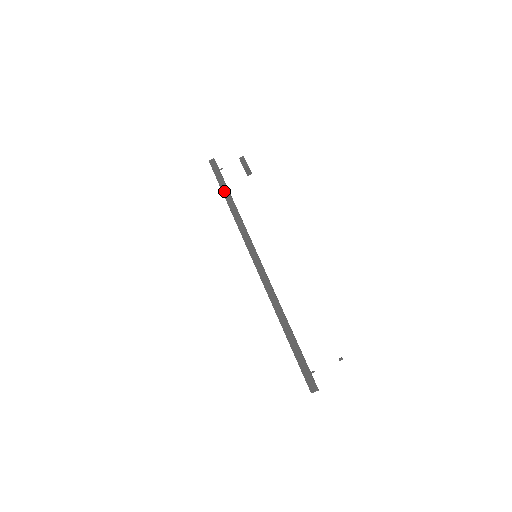
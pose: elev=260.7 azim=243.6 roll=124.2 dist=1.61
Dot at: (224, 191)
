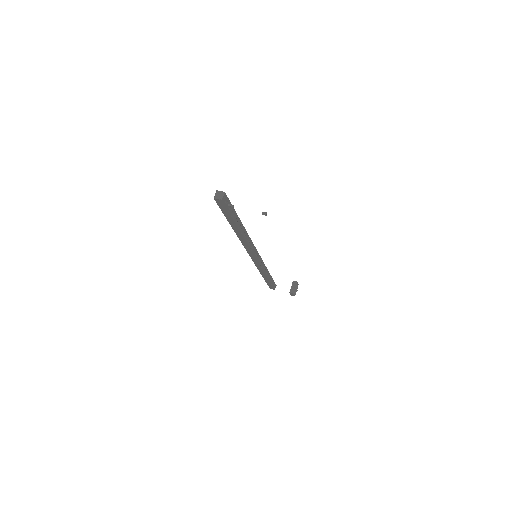
Dot at: occluded
